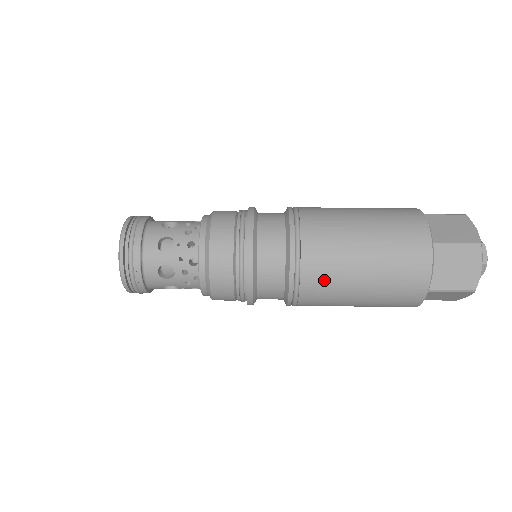
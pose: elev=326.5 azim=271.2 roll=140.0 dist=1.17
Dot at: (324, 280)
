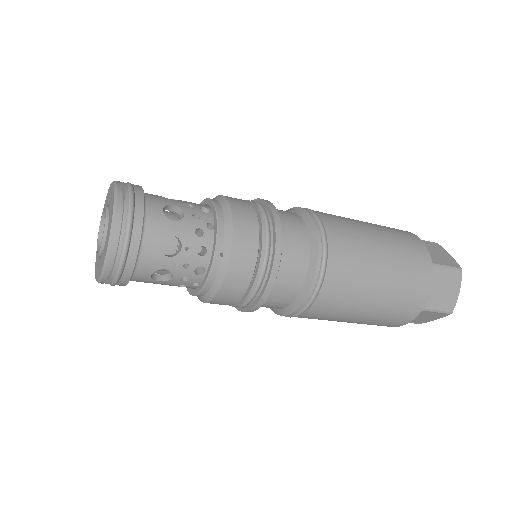
Dot at: (345, 230)
